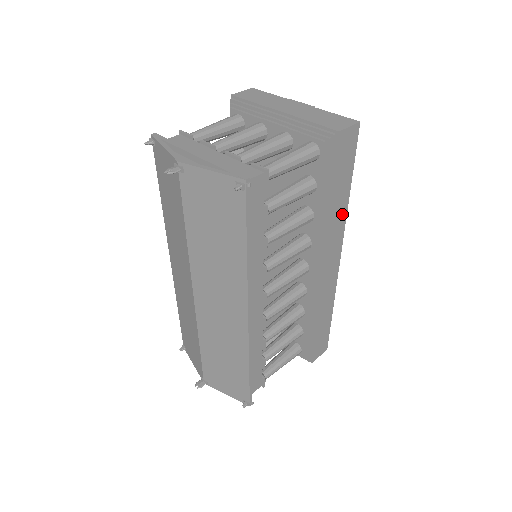
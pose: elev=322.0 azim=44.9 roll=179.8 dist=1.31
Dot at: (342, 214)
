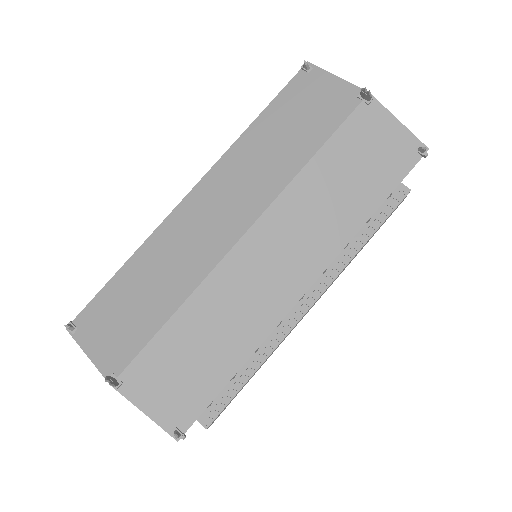
Dot at: (348, 264)
